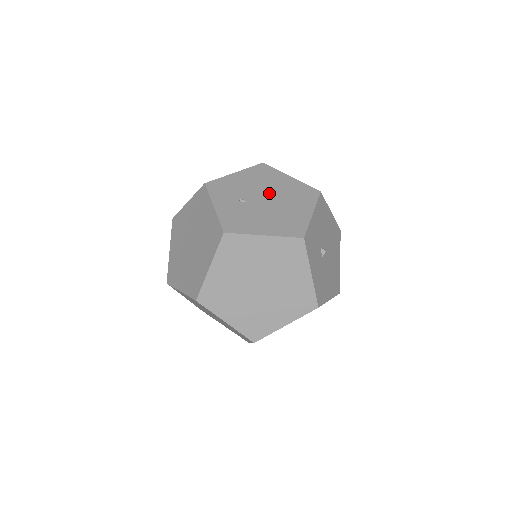
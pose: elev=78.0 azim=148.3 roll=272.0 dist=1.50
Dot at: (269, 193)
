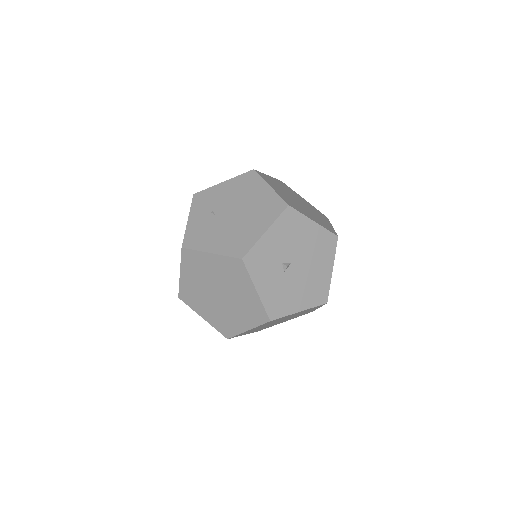
Dot at: (239, 206)
